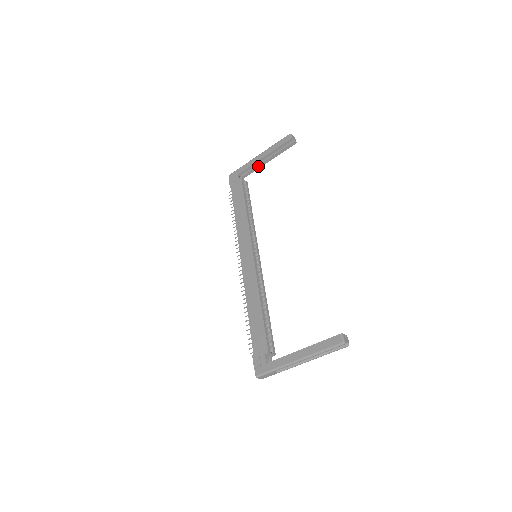
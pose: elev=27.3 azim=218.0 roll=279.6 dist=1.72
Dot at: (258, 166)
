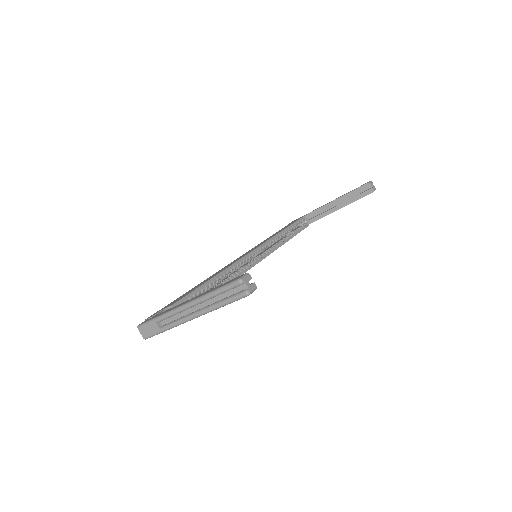
Dot at: (327, 212)
